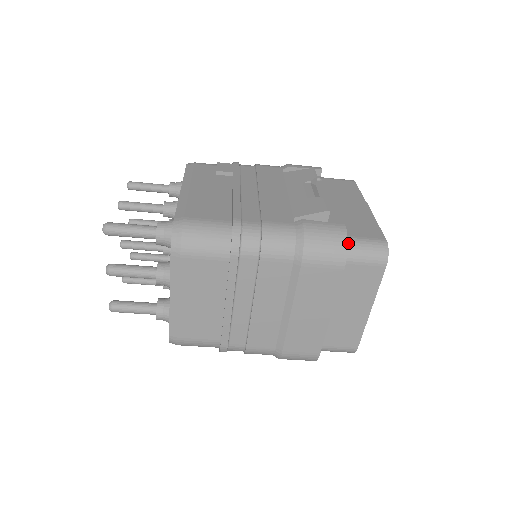
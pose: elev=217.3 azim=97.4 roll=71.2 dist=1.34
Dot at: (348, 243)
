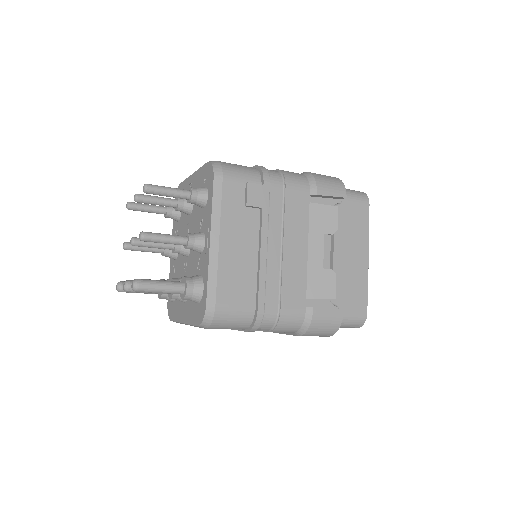
Dot at: occluded
